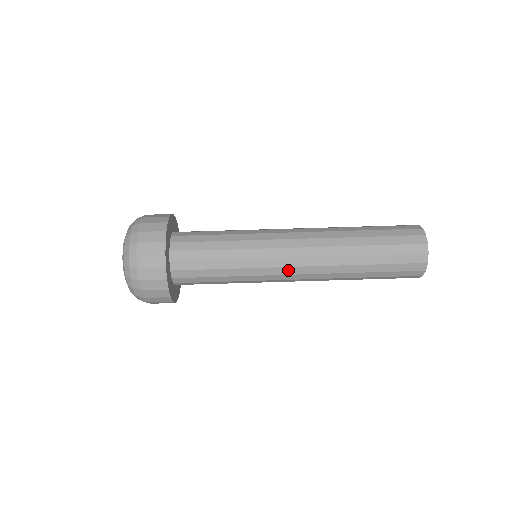
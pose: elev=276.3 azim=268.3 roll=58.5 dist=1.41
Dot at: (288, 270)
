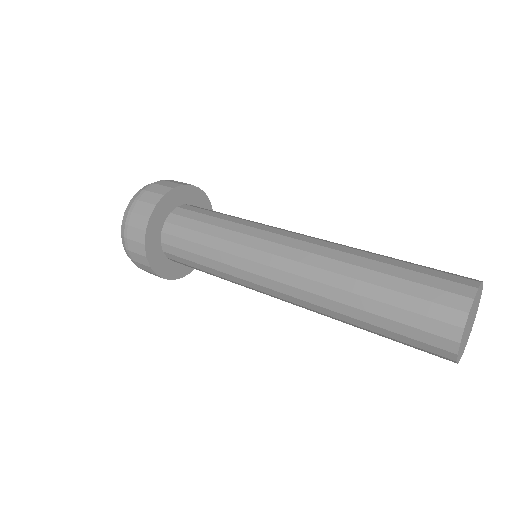
Dot at: (283, 240)
